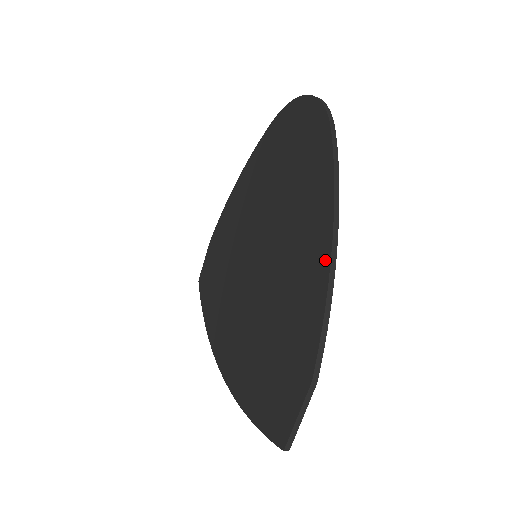
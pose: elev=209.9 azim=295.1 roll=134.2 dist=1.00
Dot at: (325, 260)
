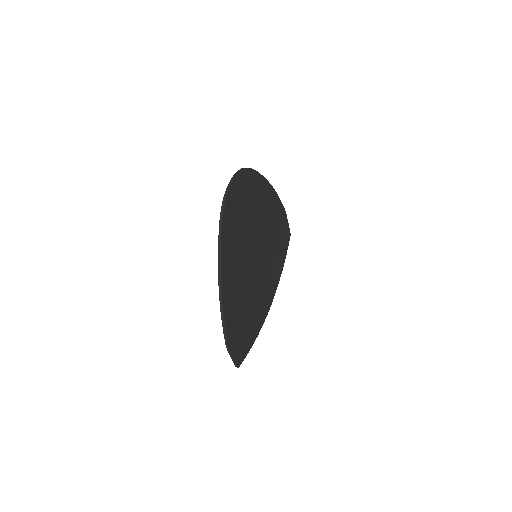
Dot at: (221, 297)
